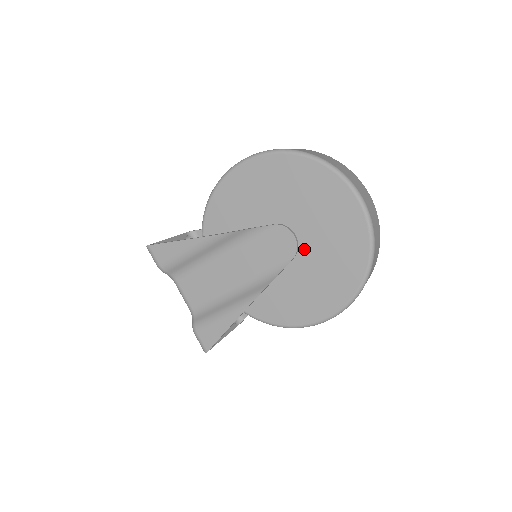
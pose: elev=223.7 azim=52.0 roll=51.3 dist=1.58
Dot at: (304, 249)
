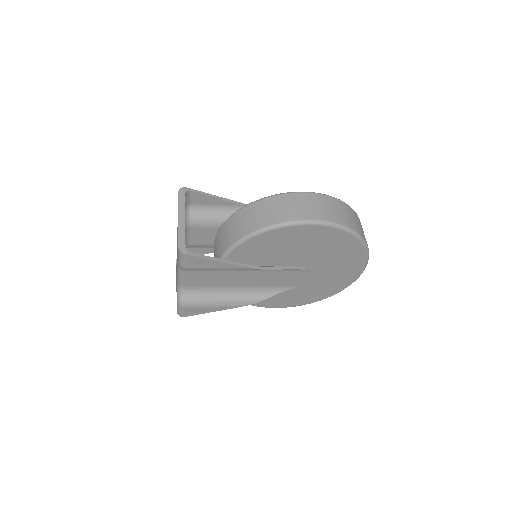
Dot at: occluded
